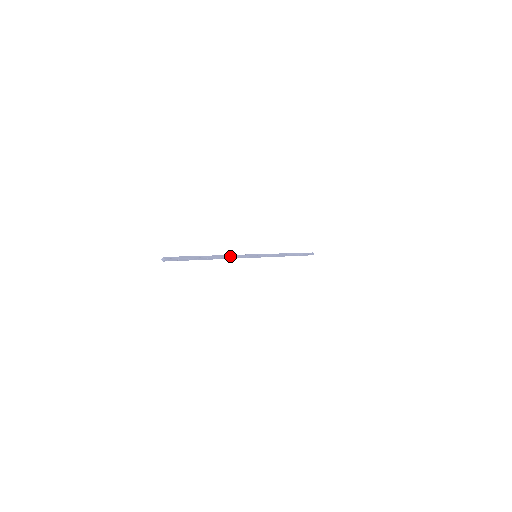
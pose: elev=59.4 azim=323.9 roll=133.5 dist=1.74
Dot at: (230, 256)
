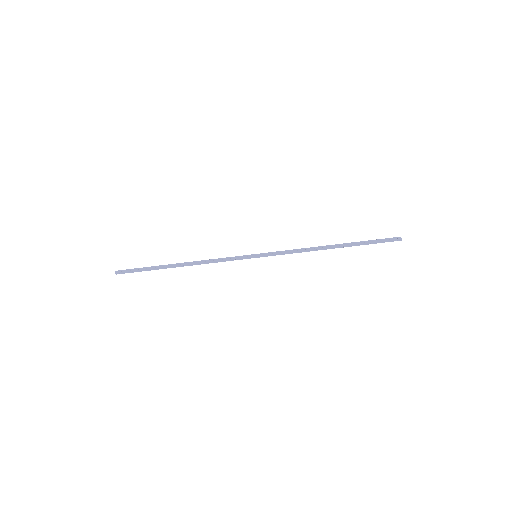
Dot at: (206, 261)
